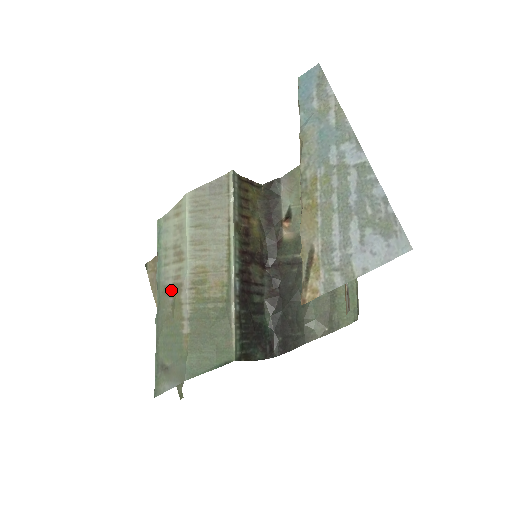
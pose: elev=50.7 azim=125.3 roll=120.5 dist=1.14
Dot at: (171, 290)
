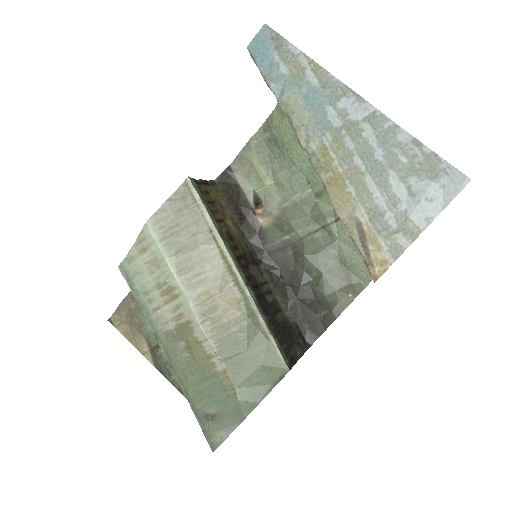
Dot at: (177, 334)
